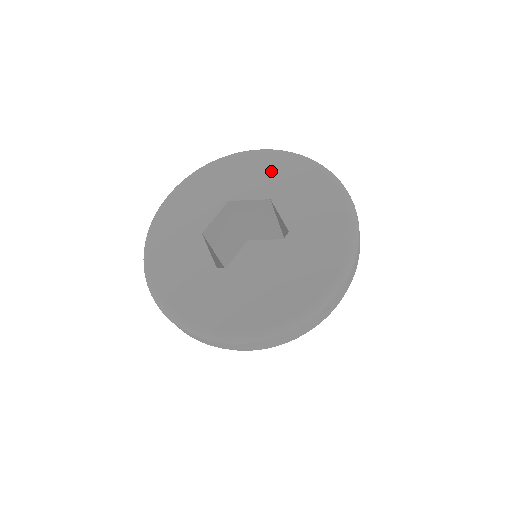
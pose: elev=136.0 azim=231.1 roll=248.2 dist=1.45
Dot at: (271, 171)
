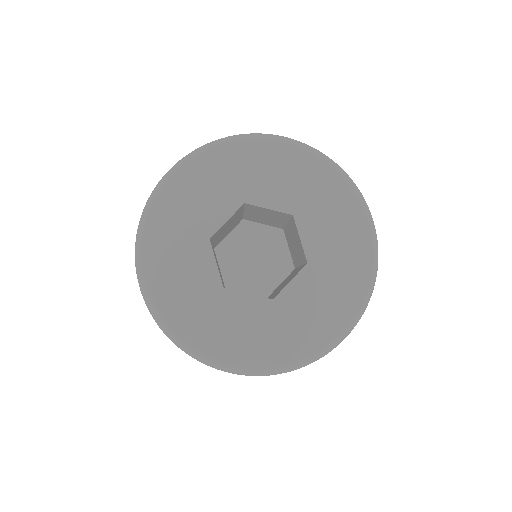
Dot at: (214, 178)
